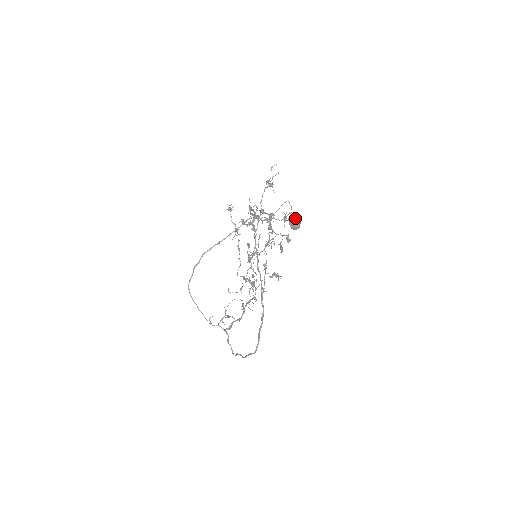
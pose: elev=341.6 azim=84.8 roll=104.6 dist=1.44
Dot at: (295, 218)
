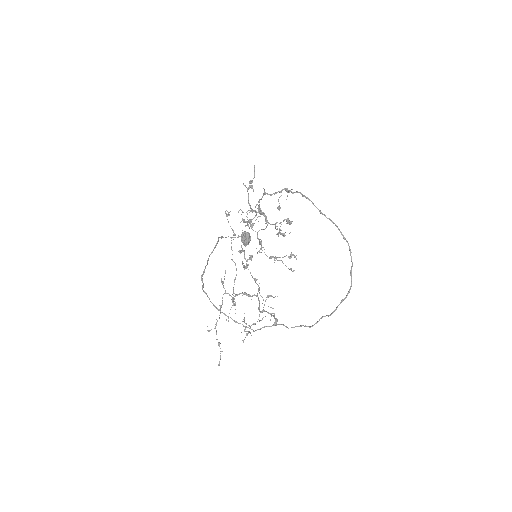
Dot at: (247, 232)
